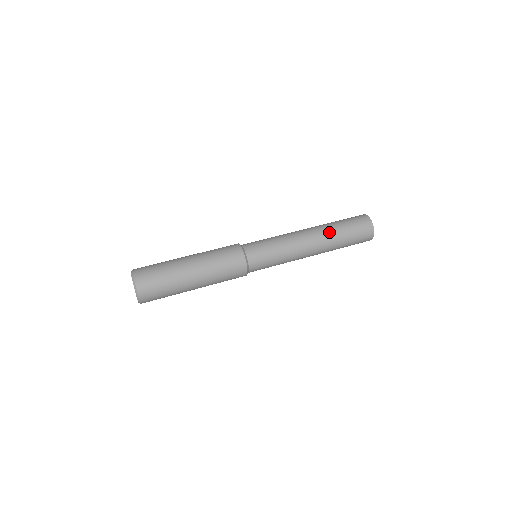
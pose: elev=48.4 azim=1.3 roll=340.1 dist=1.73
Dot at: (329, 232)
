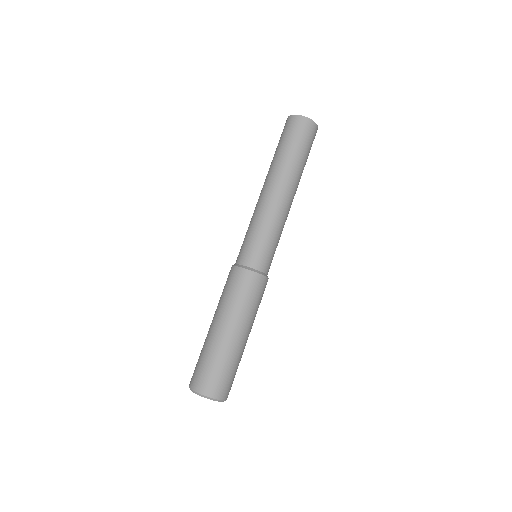
Dot at: (281, 167)
